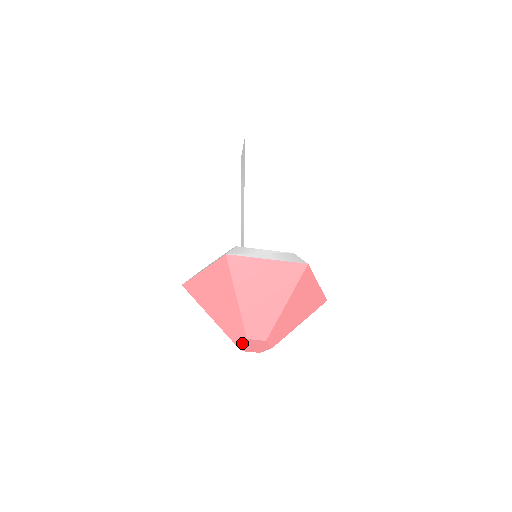
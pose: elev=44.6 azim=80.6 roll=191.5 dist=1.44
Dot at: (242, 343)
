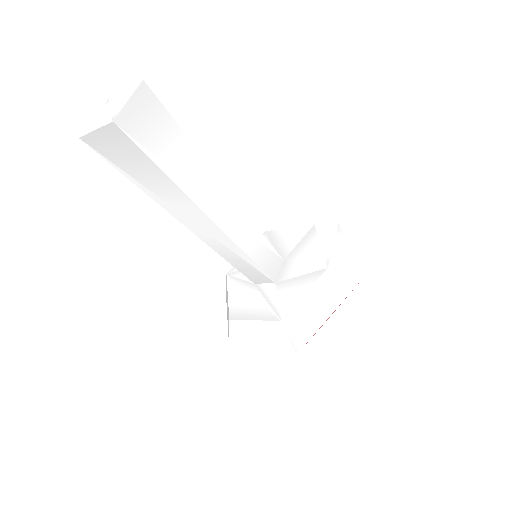
Dot at: occluded
